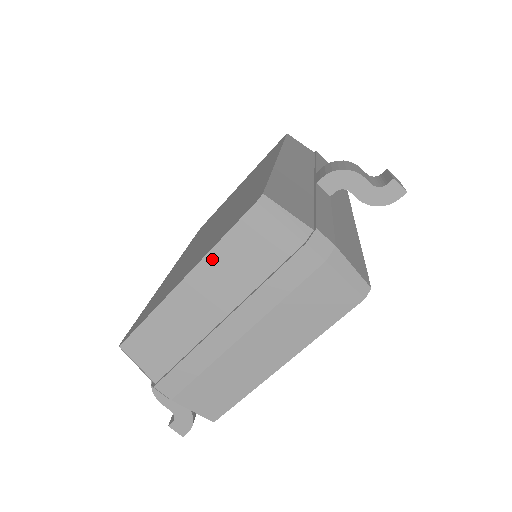
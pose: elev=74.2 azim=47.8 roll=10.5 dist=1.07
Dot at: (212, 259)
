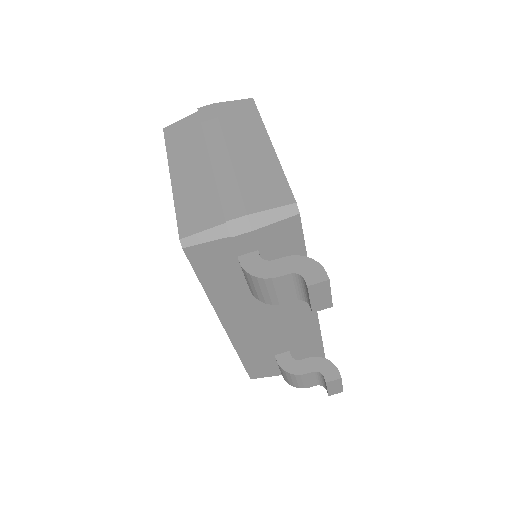
Dot at: (172, 156)
